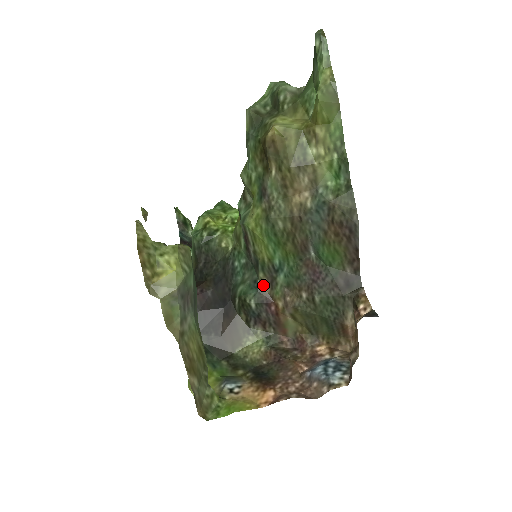
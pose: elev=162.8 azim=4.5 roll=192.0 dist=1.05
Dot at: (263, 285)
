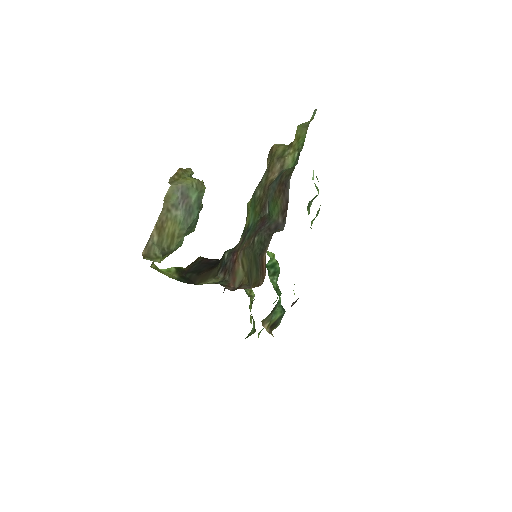
Dot at: (239, 245)
